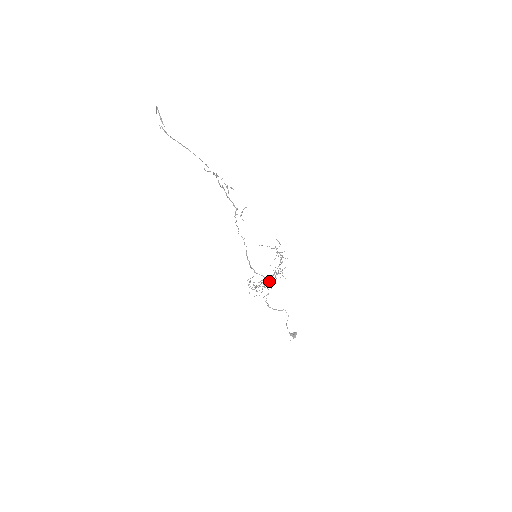
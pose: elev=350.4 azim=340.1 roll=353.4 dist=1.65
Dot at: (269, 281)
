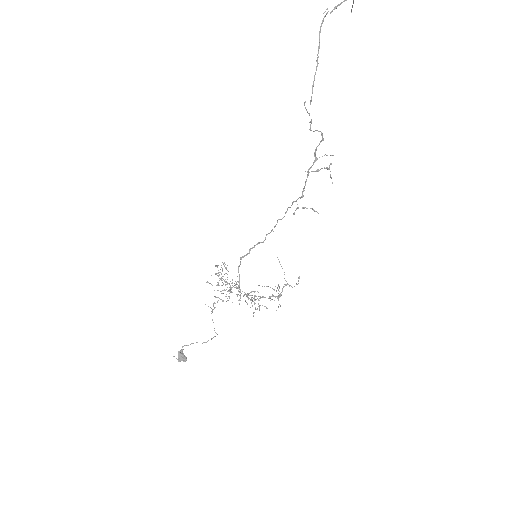
Dot at: occluded
